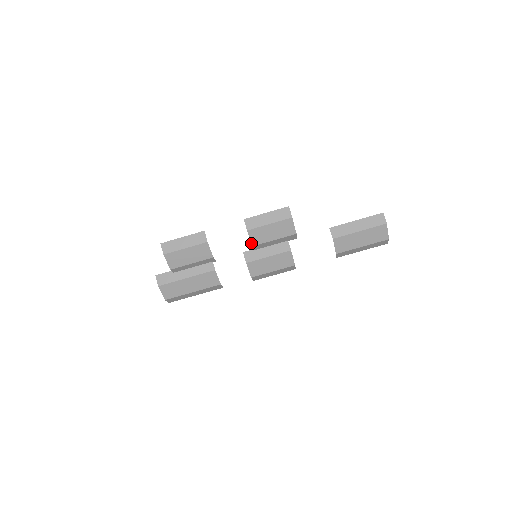
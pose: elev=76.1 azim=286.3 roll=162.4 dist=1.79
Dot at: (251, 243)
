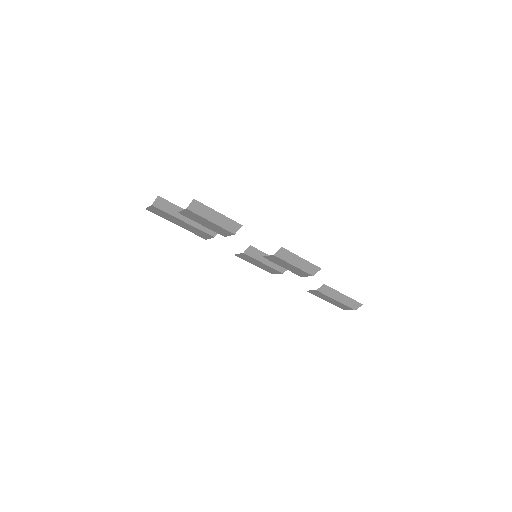
Dot at: (264, 256)
